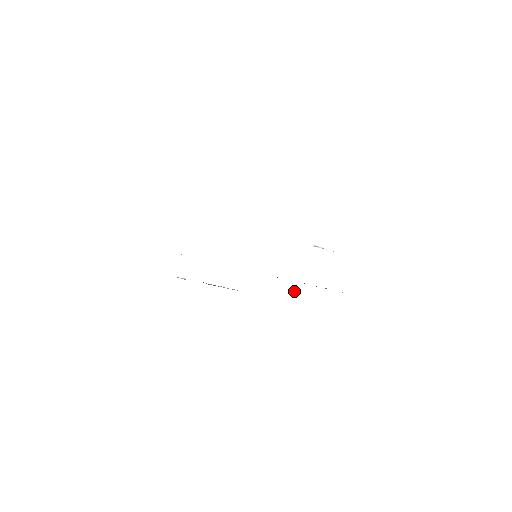
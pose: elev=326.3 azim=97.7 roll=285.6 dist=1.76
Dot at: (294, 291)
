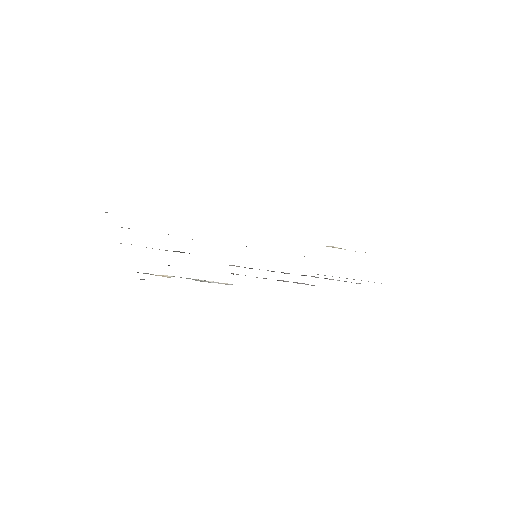
Dot at: (301, 283)
